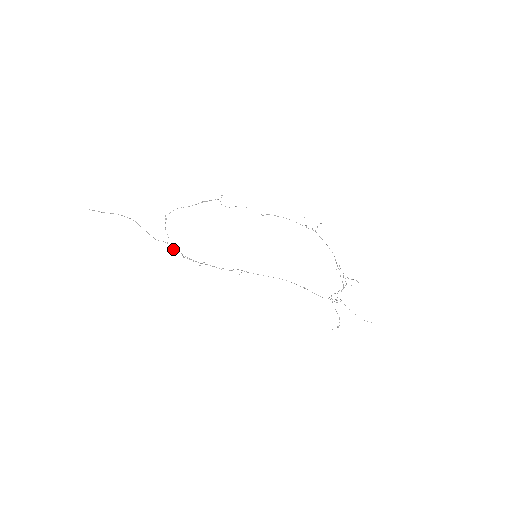
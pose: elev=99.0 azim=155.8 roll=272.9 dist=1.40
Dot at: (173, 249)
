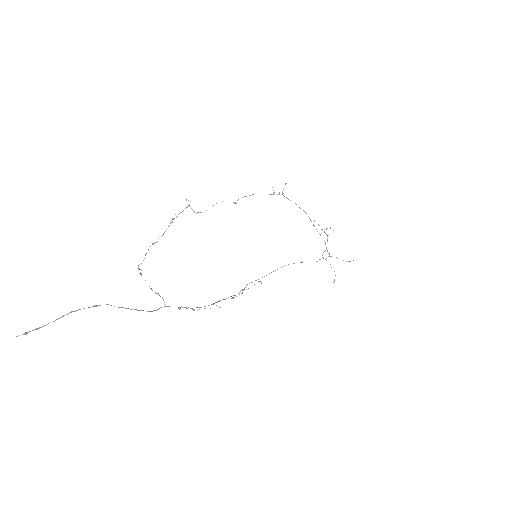
Dot at: (179, 309)
